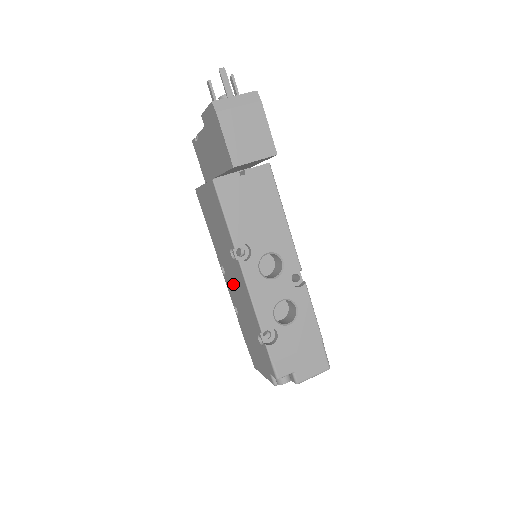
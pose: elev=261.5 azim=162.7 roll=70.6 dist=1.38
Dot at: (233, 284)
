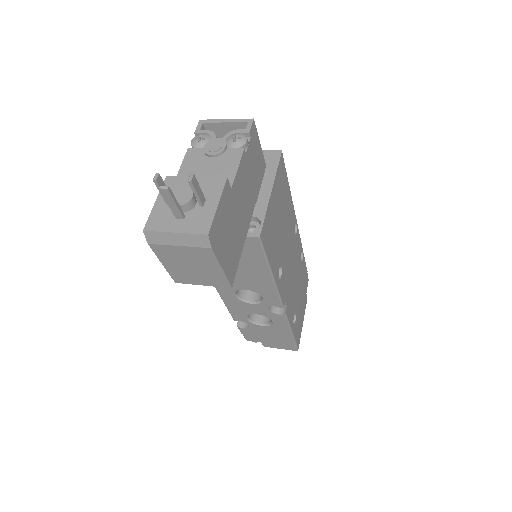
Dot at: occluded
